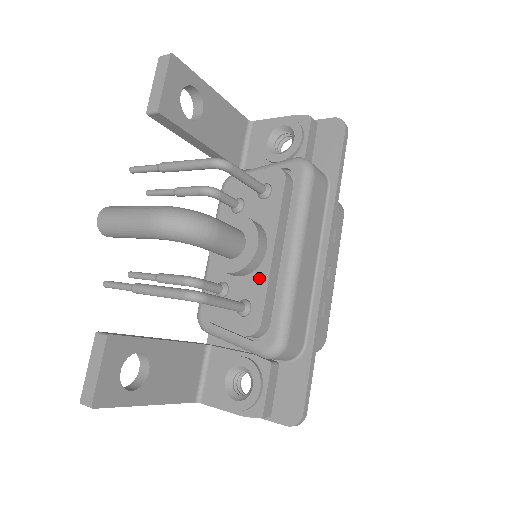
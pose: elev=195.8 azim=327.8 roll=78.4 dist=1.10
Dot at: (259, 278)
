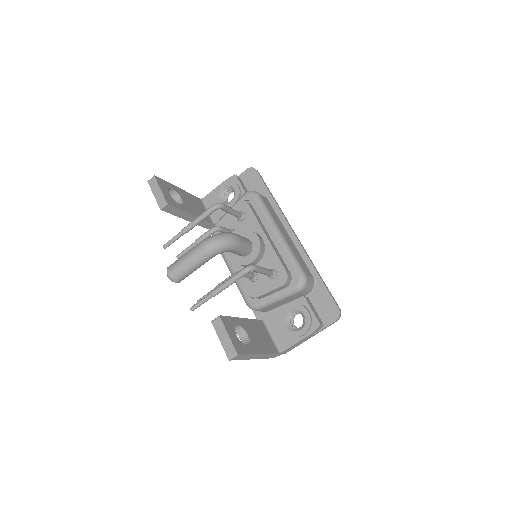
Dot at: (269, 254)
